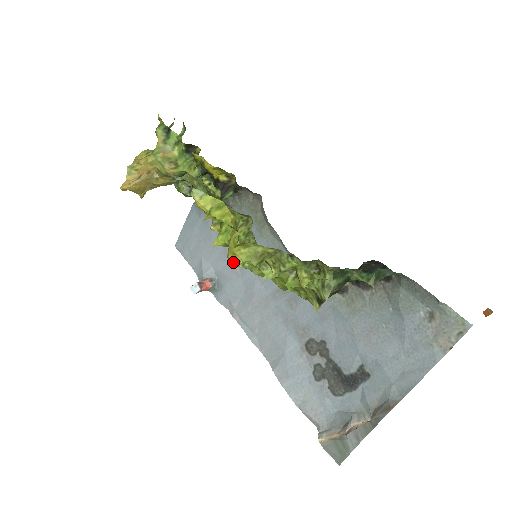
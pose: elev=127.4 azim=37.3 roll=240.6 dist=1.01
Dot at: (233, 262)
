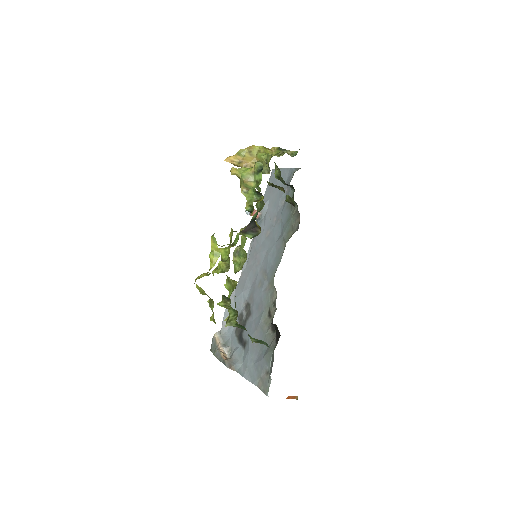
Dot at: (233, 254)
